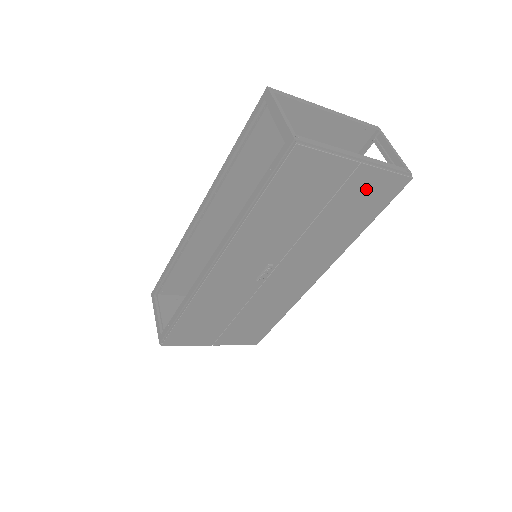
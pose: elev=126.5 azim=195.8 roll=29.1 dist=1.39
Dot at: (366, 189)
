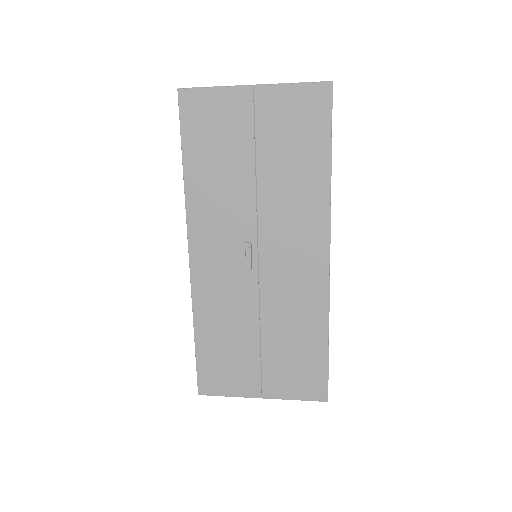
Dot at: (285, 113)
